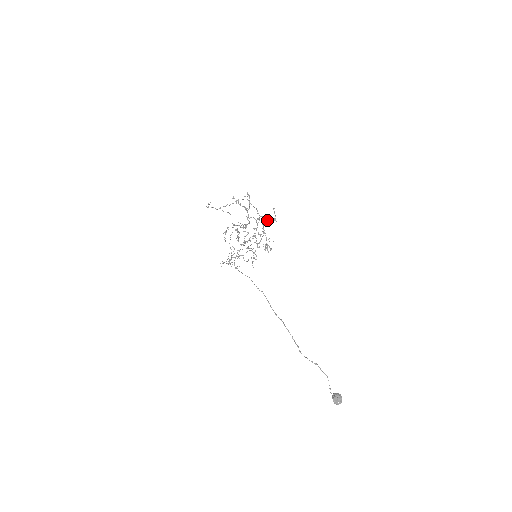
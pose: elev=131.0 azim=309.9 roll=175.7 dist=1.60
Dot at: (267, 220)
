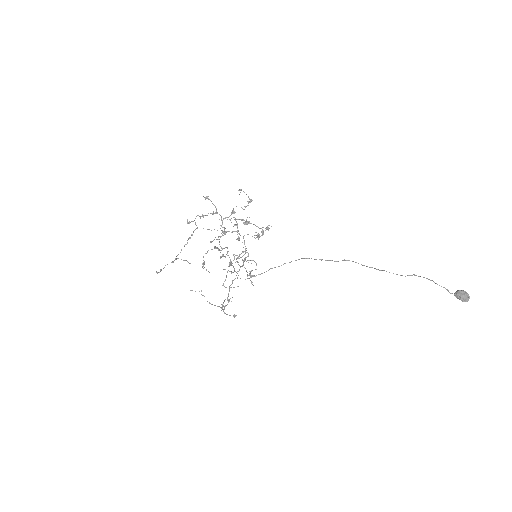
Dot at: (242, 208)
